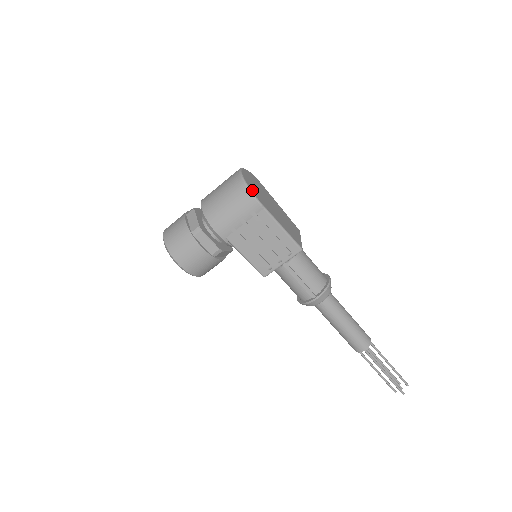
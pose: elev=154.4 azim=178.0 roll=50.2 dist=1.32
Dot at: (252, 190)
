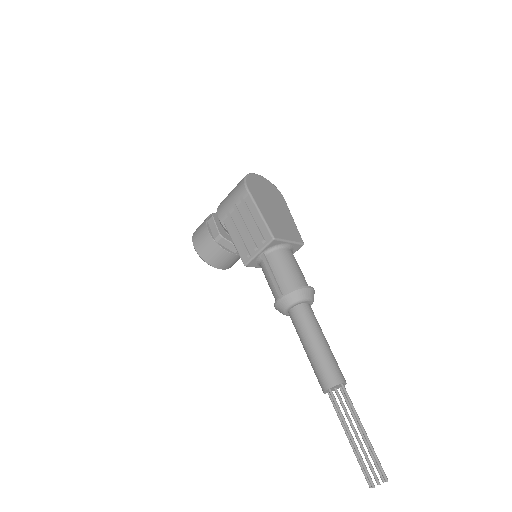
Dot at: (248, 181)
